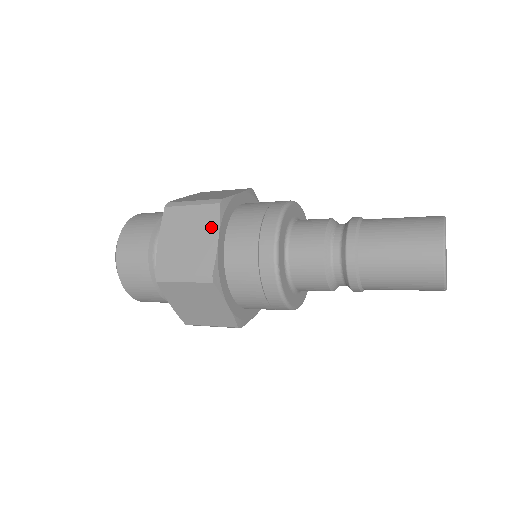
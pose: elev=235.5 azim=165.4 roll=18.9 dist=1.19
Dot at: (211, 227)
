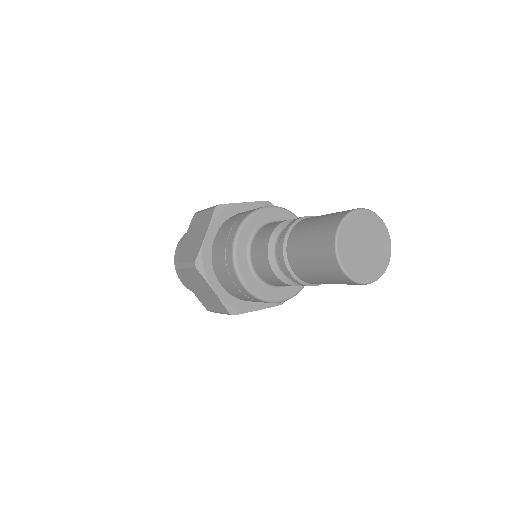
Dot at: (205, 284)
